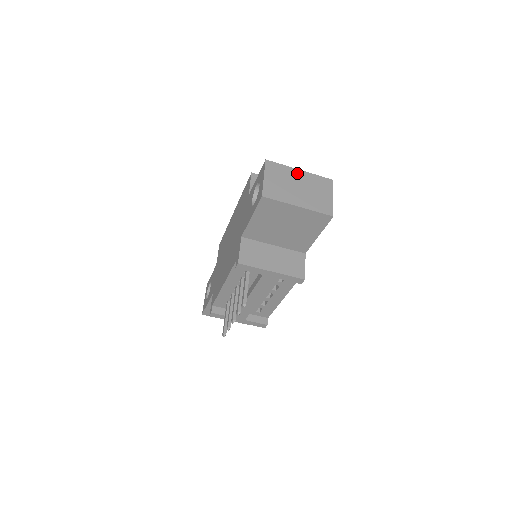
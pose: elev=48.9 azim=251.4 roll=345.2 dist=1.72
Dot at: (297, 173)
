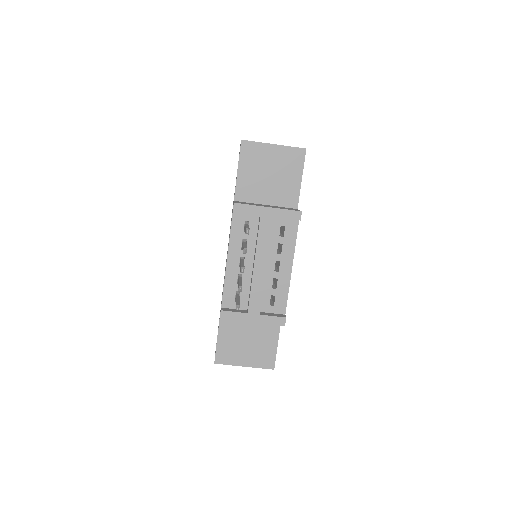
Dot at: occluded
